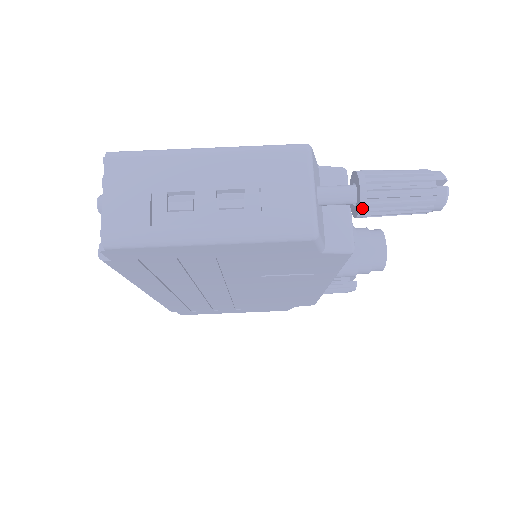
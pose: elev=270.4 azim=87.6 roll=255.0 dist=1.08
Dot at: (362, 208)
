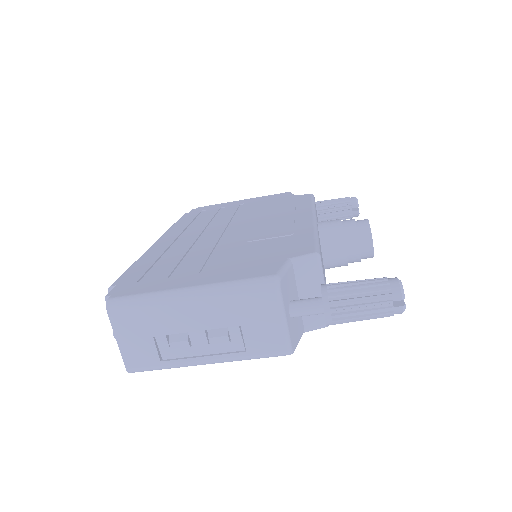
Dot at: occluded
